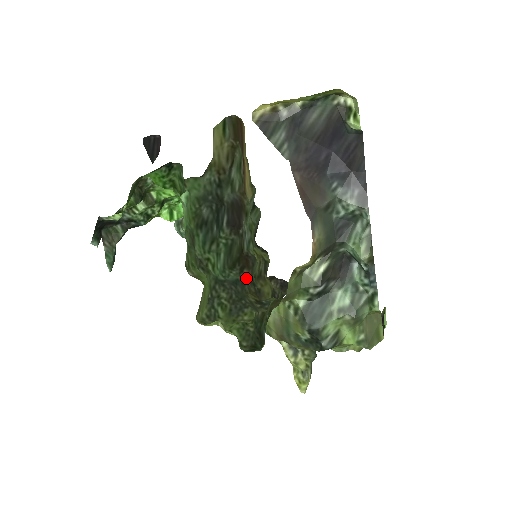
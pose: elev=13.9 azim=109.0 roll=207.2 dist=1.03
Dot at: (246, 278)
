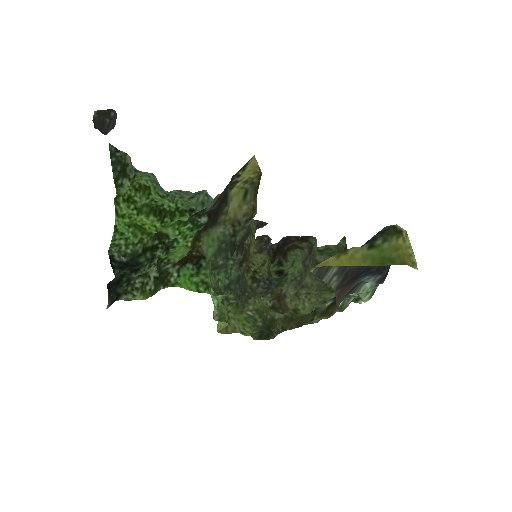
Dot at: (244, 267)
